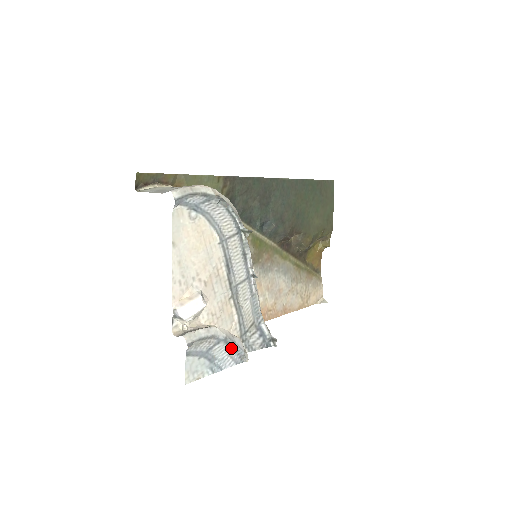
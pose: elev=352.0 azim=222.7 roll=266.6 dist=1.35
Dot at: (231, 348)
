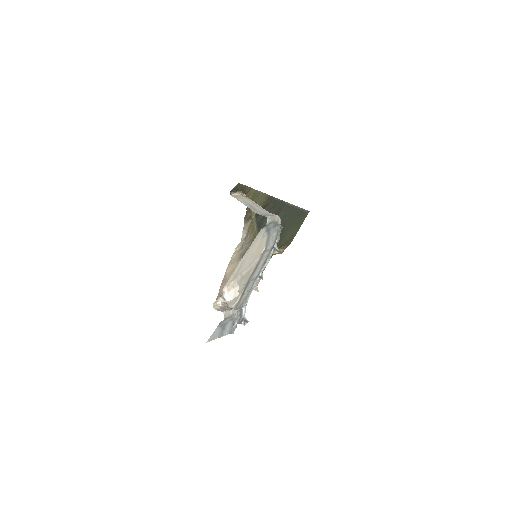
Dot at: (233, 324)
